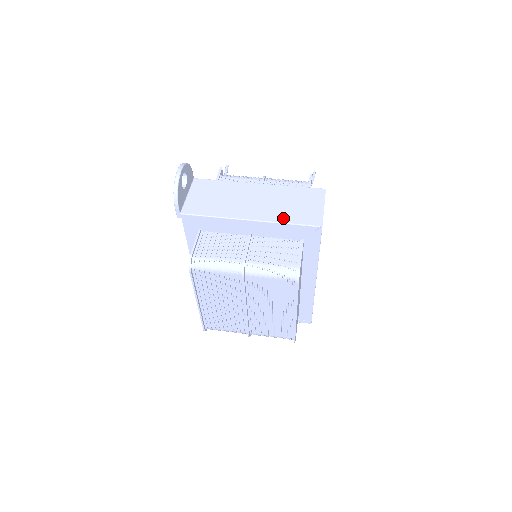
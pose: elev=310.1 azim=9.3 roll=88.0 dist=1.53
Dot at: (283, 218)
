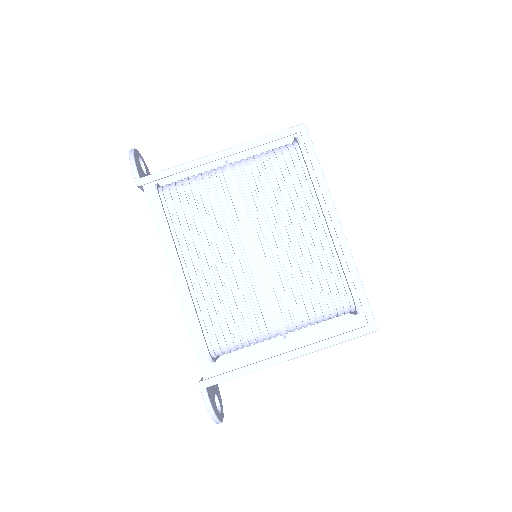
Dot at: occluded
